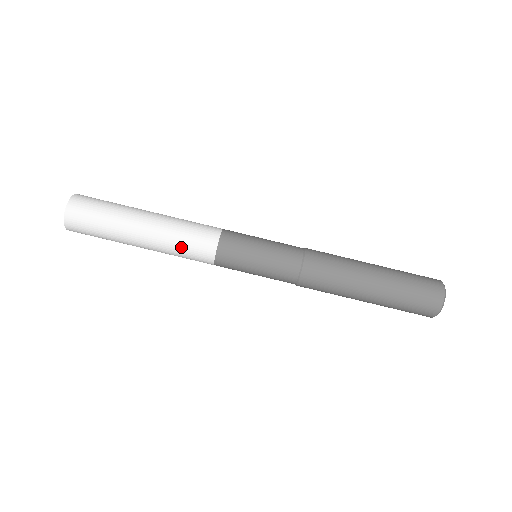
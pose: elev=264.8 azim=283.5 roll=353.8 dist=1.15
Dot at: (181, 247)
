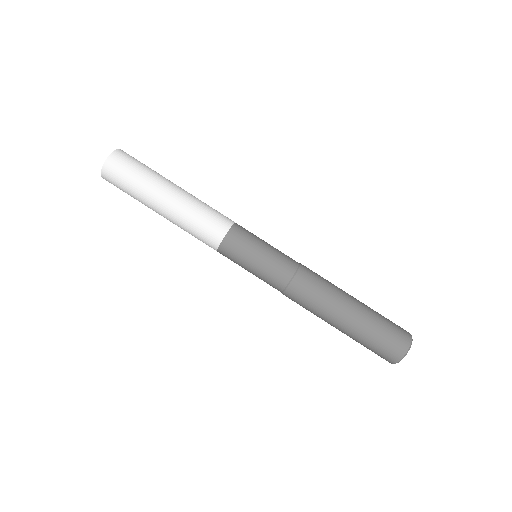
Dot at: (191, 233)
